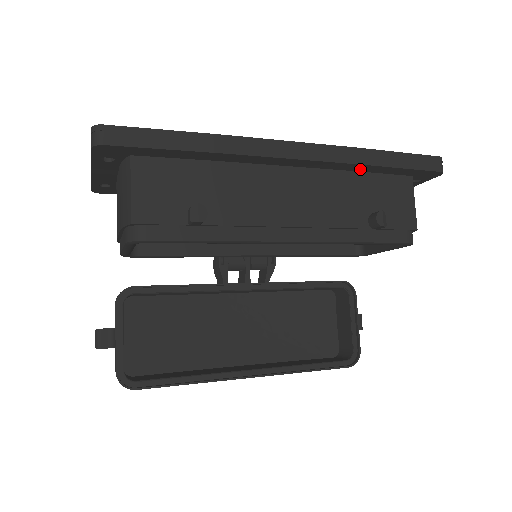
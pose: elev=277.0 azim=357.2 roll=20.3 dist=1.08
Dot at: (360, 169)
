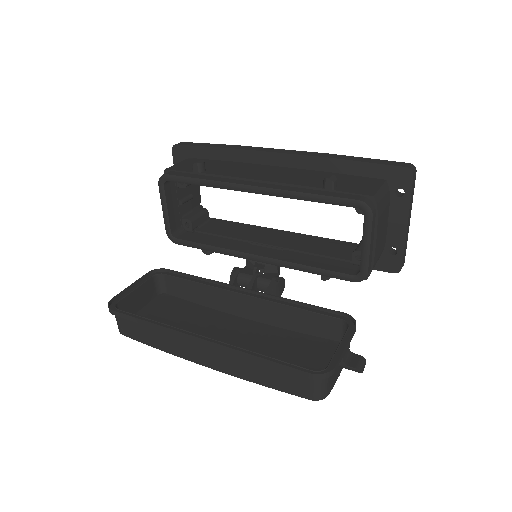
Dot at: (331, 168)
